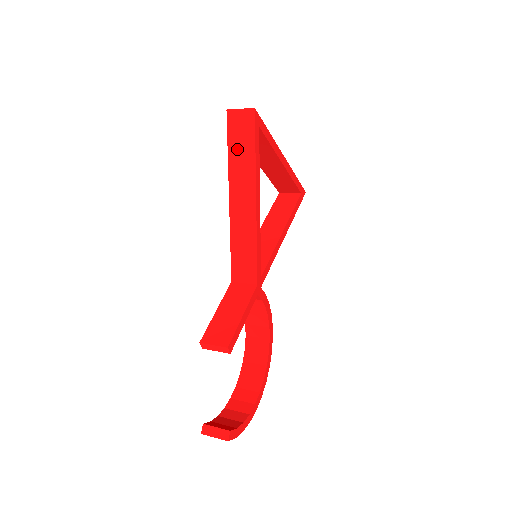
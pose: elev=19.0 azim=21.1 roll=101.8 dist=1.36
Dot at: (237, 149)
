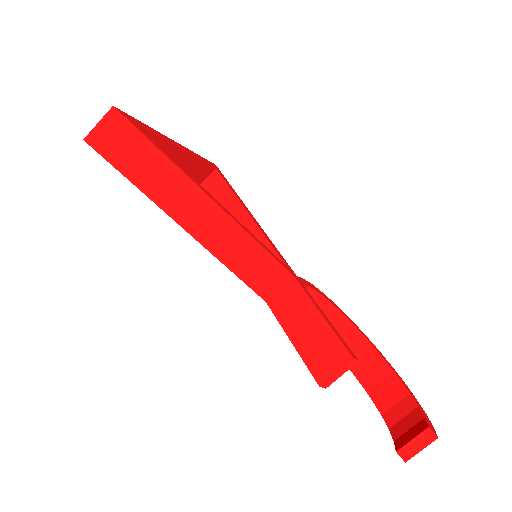
Dot at: (138, 169)
